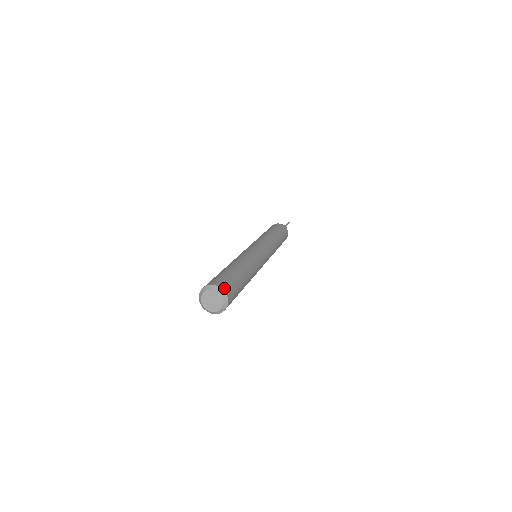
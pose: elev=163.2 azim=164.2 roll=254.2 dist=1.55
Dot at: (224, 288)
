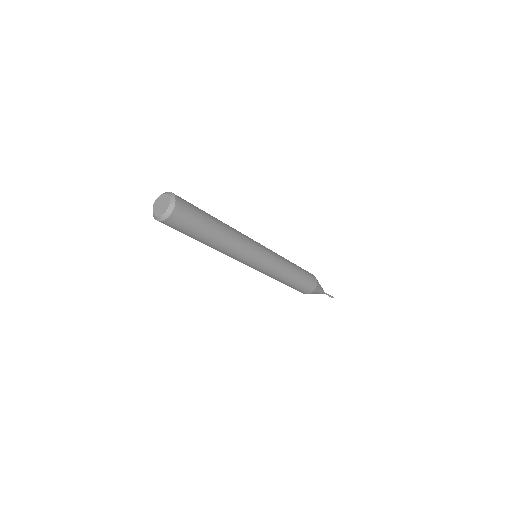
Dot at: occluded
